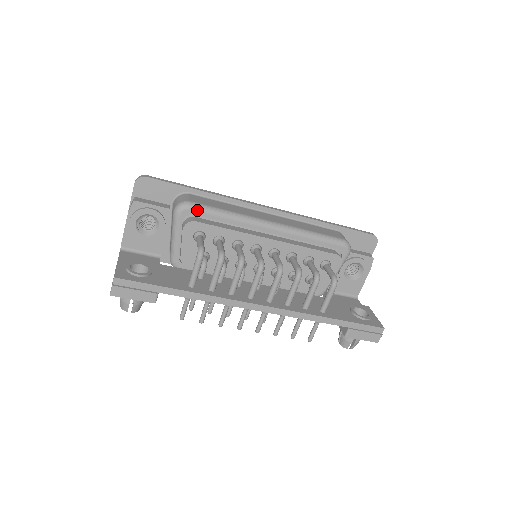
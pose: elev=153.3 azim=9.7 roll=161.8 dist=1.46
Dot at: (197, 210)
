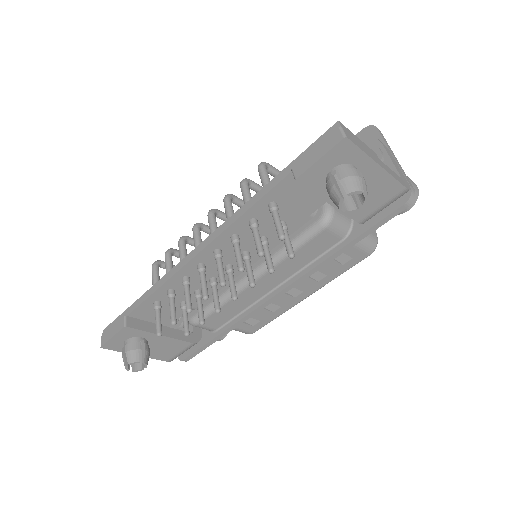
Dot at: occluded
